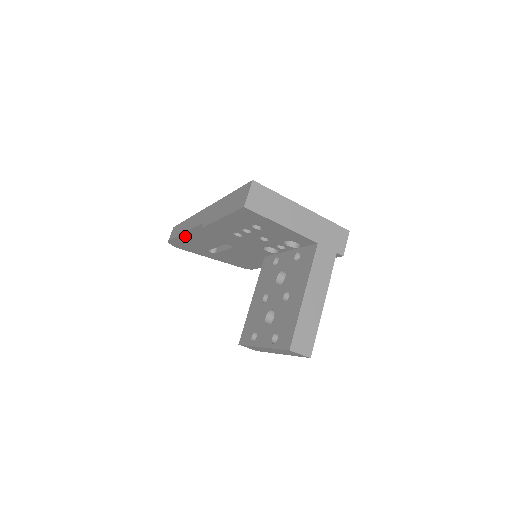
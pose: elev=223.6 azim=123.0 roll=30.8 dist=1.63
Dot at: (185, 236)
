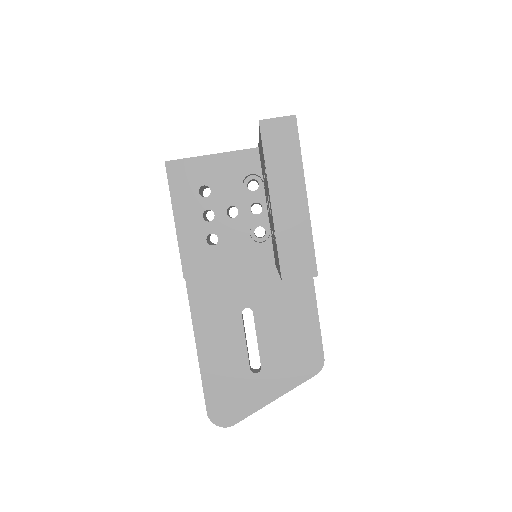
Dot at: (204, 359)
